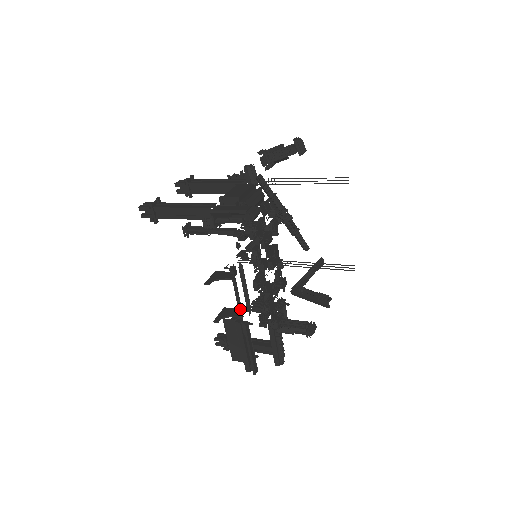
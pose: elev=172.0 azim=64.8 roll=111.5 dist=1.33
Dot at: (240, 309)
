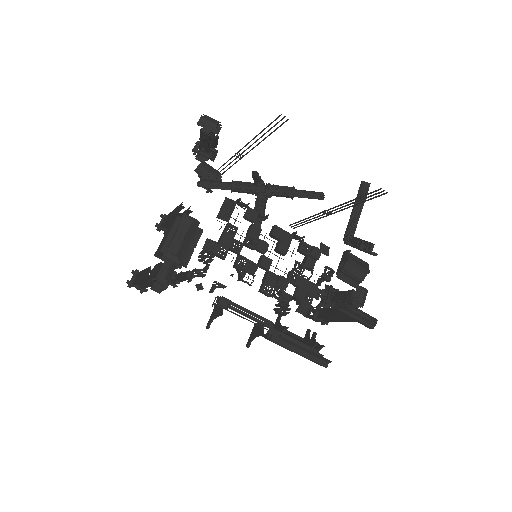
Dot at: (263, 324)
